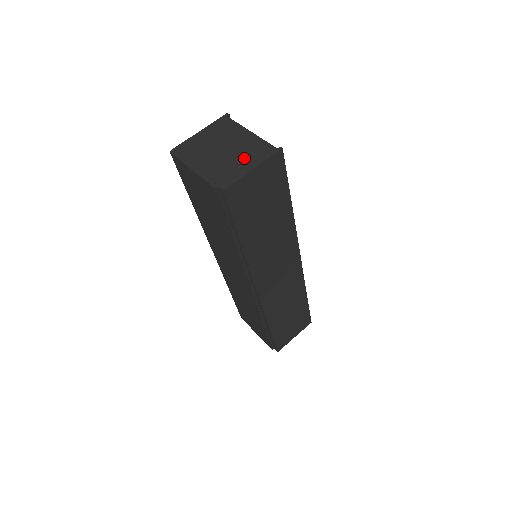
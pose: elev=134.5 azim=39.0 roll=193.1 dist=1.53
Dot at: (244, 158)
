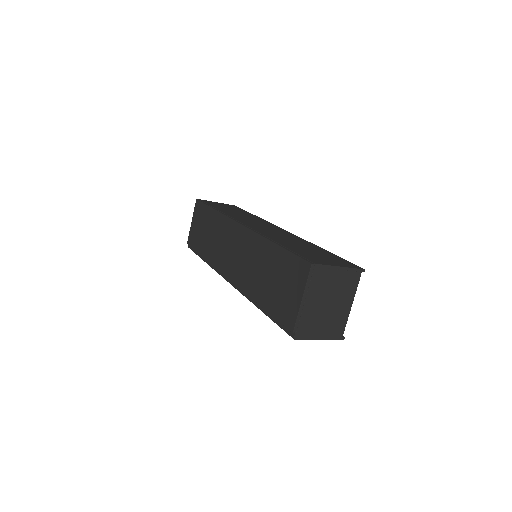
Dot at: (326, 325)
